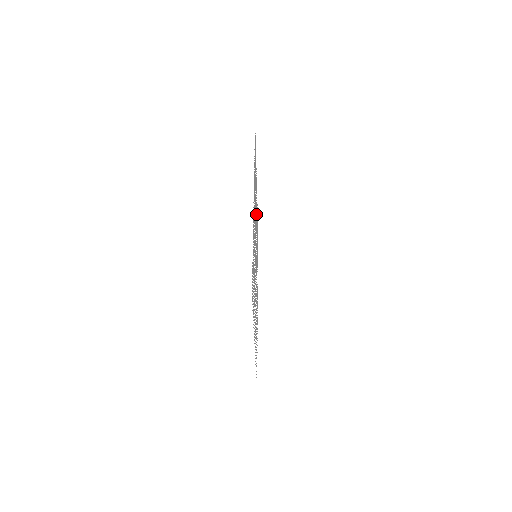
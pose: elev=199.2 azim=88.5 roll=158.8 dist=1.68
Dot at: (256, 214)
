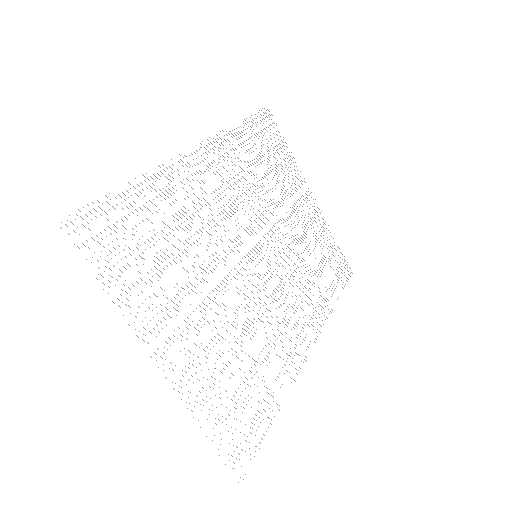
Dot at: occluded
